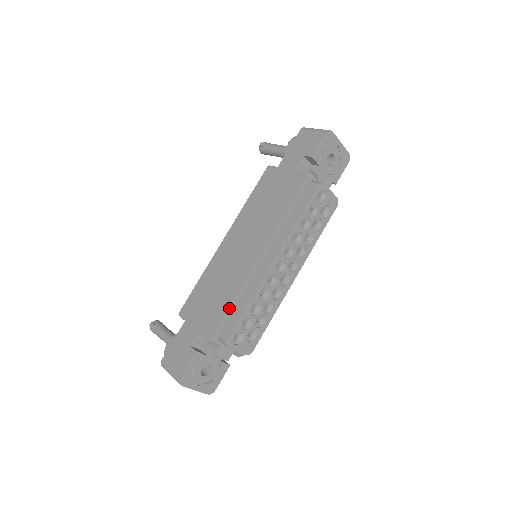
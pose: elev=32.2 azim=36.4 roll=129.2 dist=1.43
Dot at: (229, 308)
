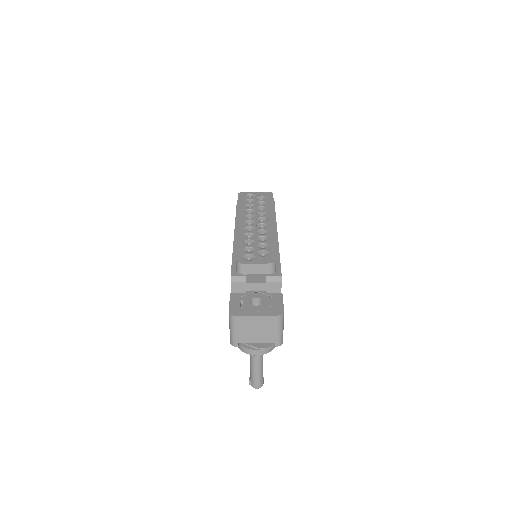
Dot at: (232, 259)
